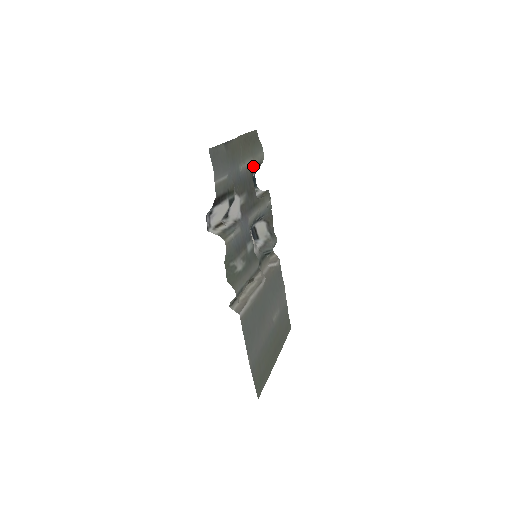
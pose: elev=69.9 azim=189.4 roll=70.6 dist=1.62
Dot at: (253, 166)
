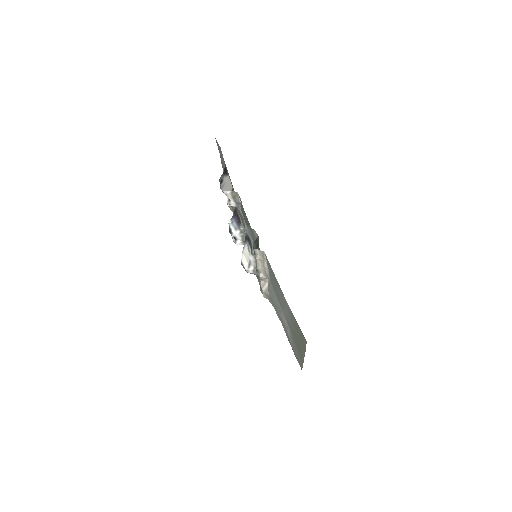
Dot at: (233, 213)
